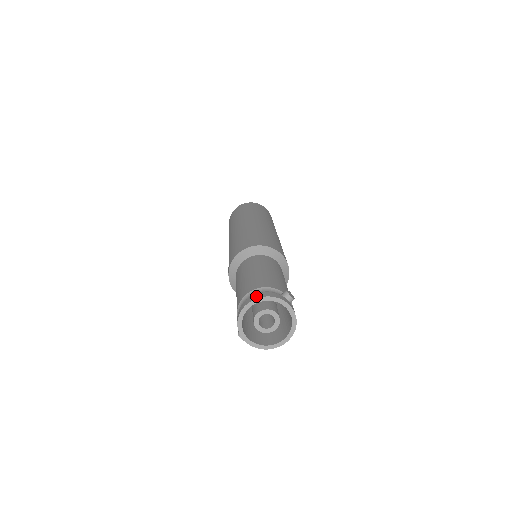
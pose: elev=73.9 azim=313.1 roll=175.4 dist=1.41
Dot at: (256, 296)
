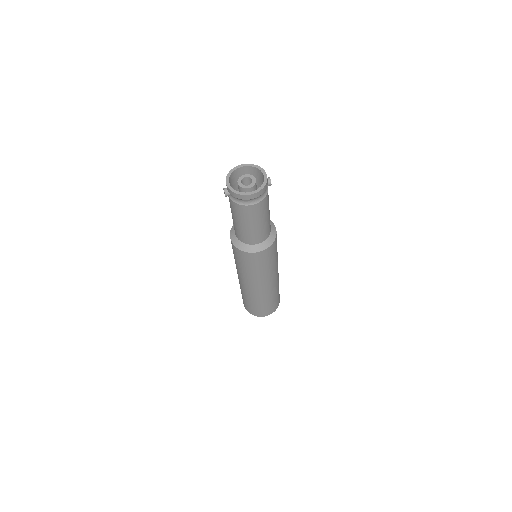
Dot at: (250, 166)
